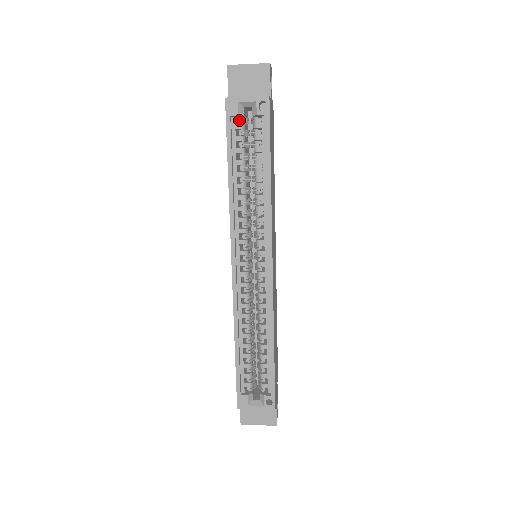
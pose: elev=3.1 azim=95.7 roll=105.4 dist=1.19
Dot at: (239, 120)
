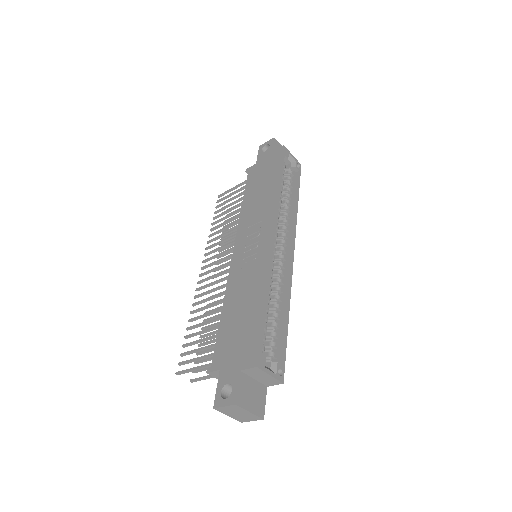
Dot at: (284, 163)
